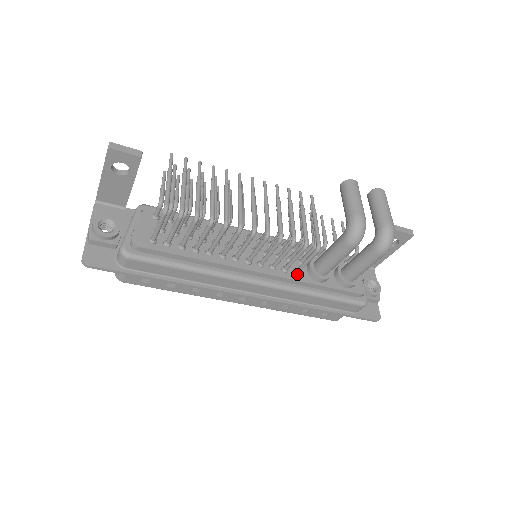
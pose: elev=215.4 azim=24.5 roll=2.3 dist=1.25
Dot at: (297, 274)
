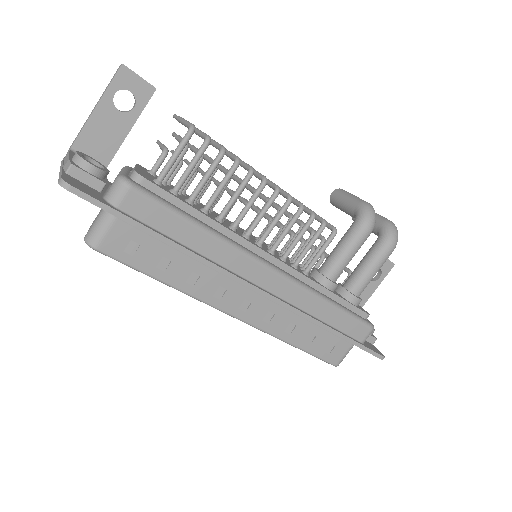
Dot at: (307, 274)
